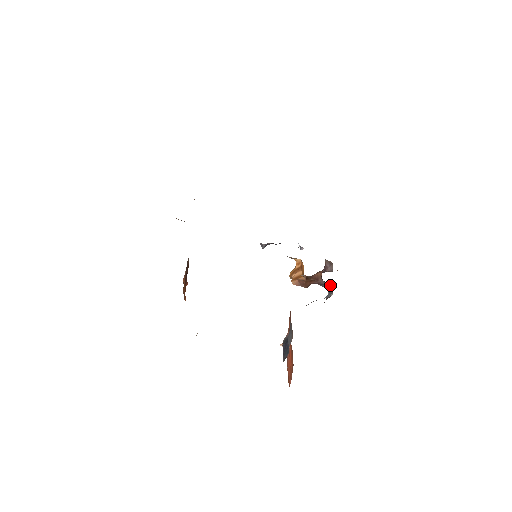
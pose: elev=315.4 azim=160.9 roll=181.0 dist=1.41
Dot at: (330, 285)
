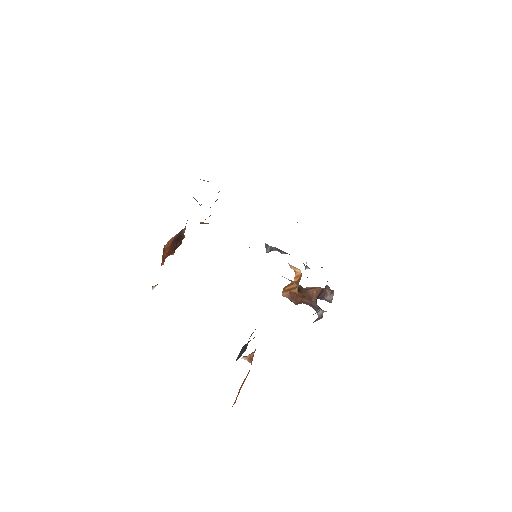
Dot at: occluded
